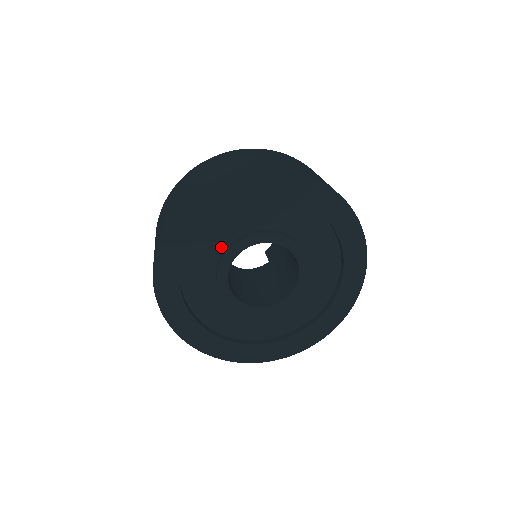
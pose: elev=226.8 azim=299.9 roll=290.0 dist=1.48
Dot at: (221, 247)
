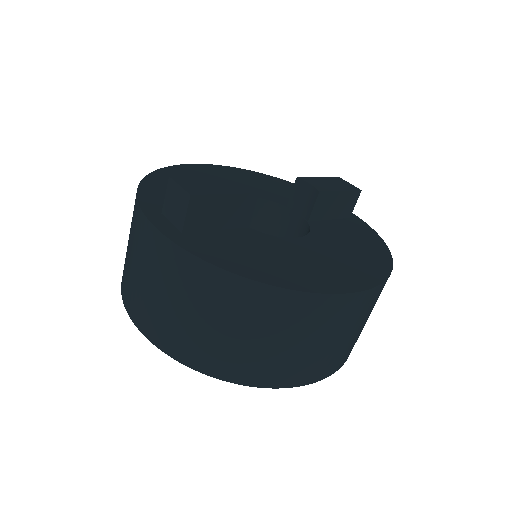
Dot at: occluded
